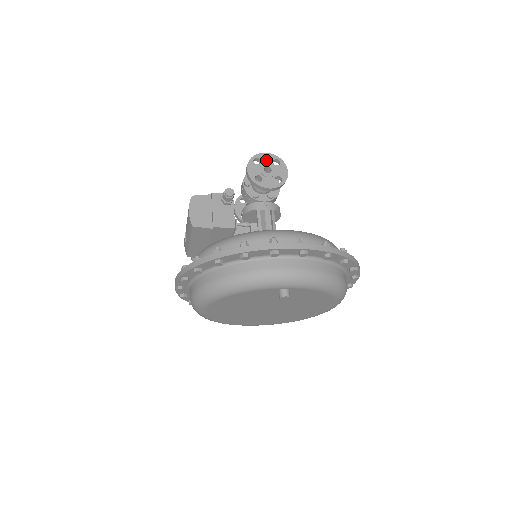
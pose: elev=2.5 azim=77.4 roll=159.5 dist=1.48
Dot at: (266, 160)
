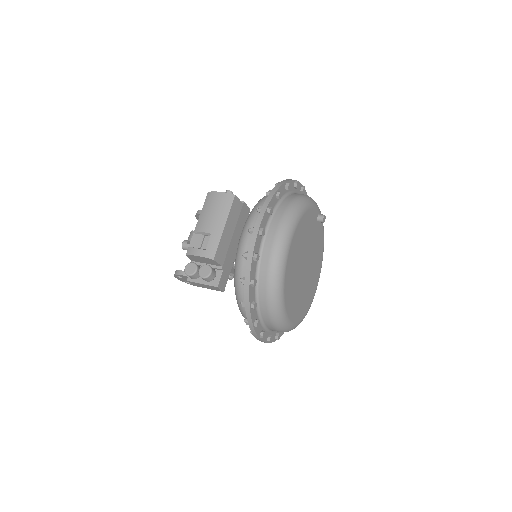
Dot at: occluded
